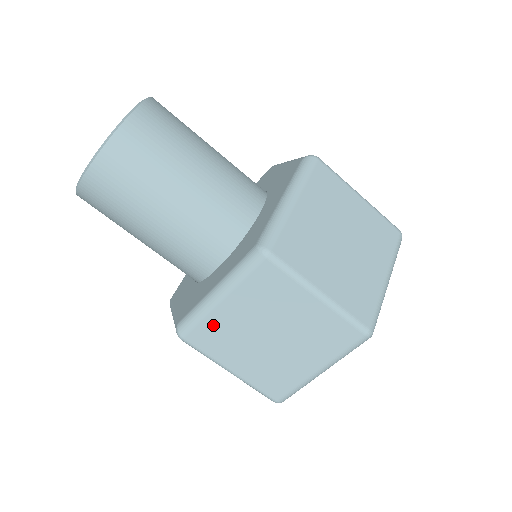
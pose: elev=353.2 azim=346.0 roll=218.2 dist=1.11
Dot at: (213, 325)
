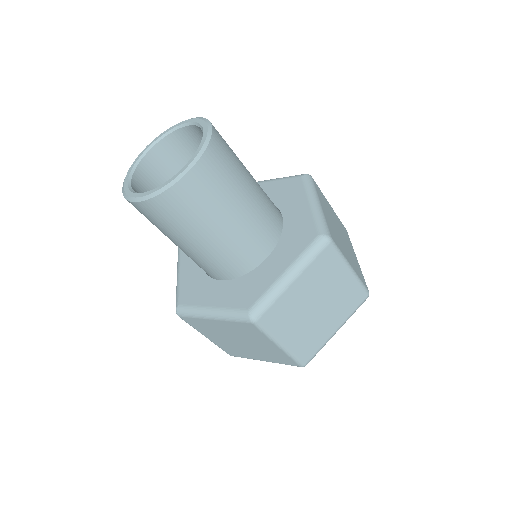
Dot at: (202, 322)
